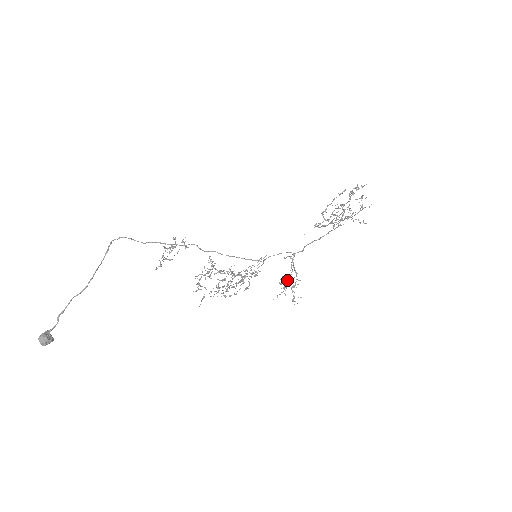
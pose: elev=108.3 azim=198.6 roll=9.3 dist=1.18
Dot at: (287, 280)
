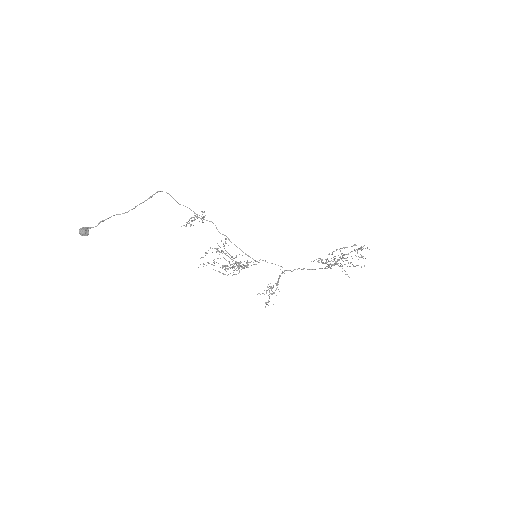
Dot at: (271, 286)
